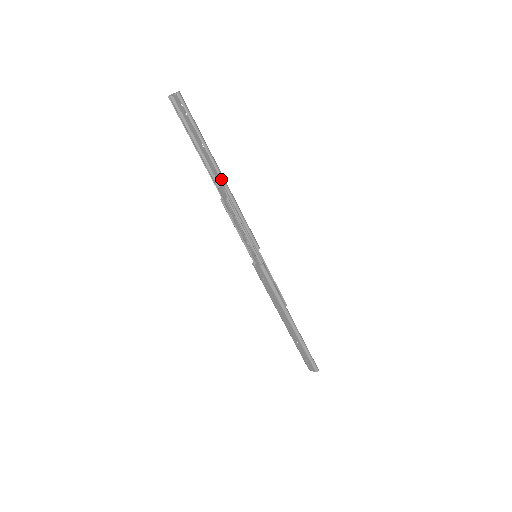
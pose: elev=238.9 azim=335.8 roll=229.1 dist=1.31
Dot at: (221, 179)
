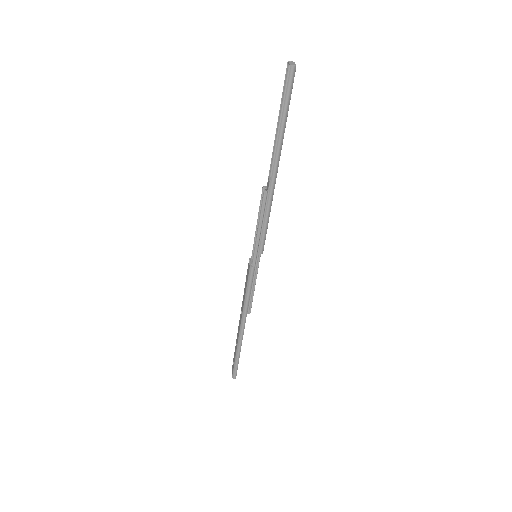
Dot at: (273, 172)
